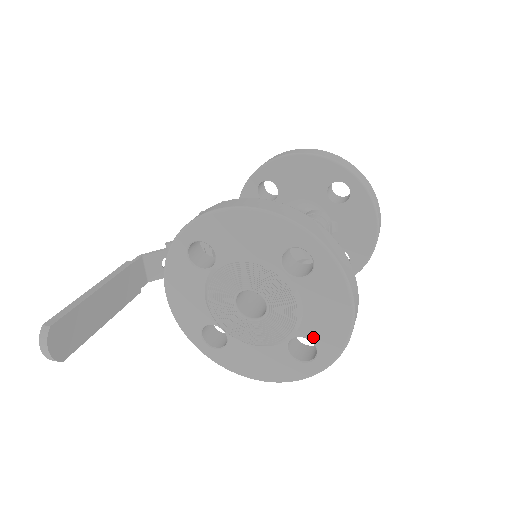
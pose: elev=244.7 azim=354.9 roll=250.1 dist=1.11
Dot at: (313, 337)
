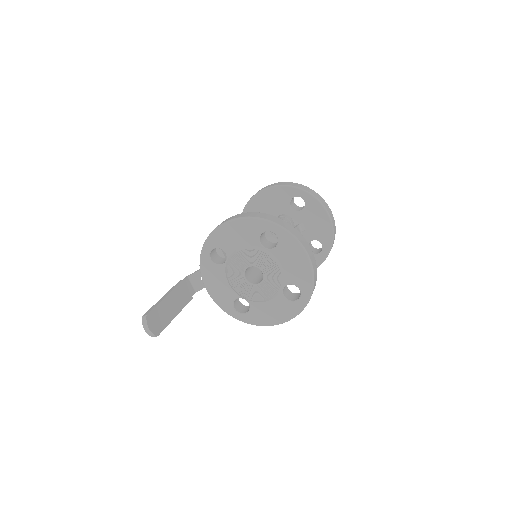
Dot at: (294, 282)
